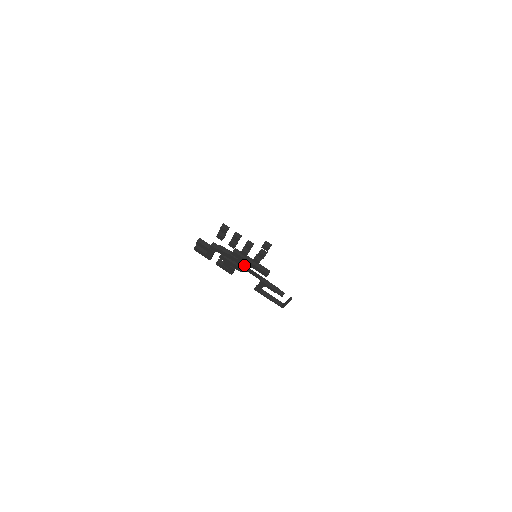
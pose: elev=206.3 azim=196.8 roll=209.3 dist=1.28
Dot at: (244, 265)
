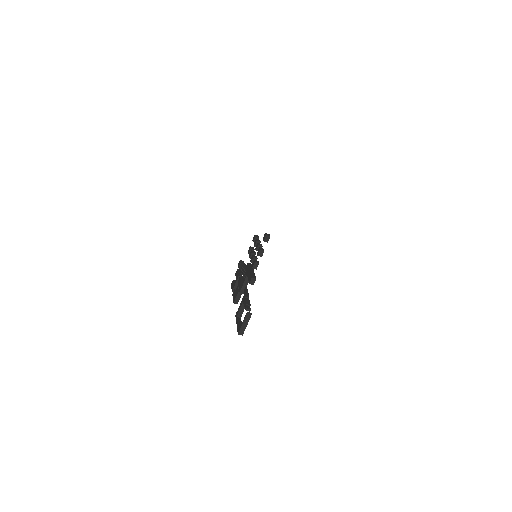
Dot at: (245, 278)
